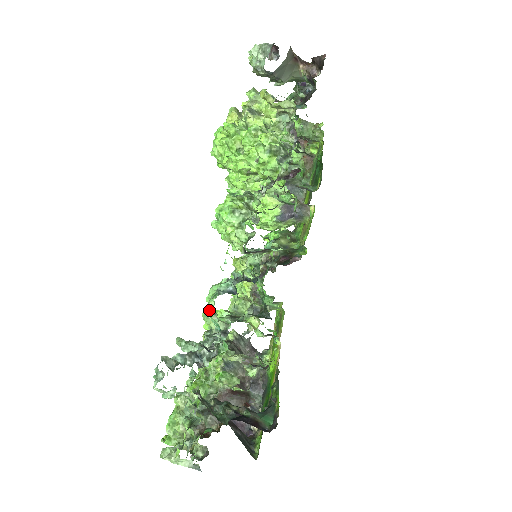
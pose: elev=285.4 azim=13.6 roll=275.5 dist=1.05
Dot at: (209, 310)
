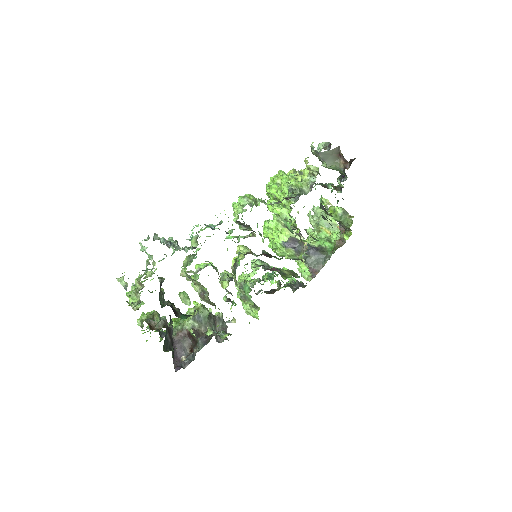
Dot at: (194, 227)
